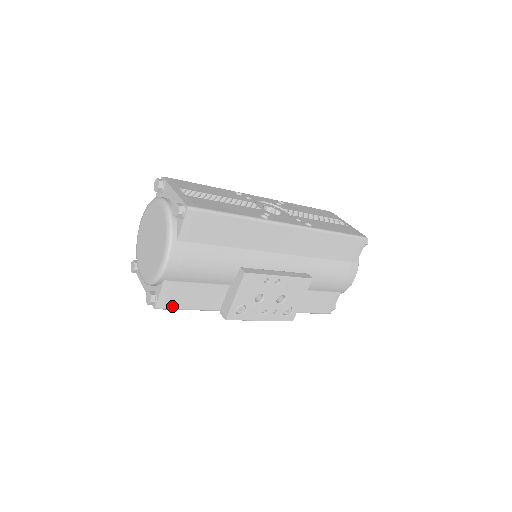
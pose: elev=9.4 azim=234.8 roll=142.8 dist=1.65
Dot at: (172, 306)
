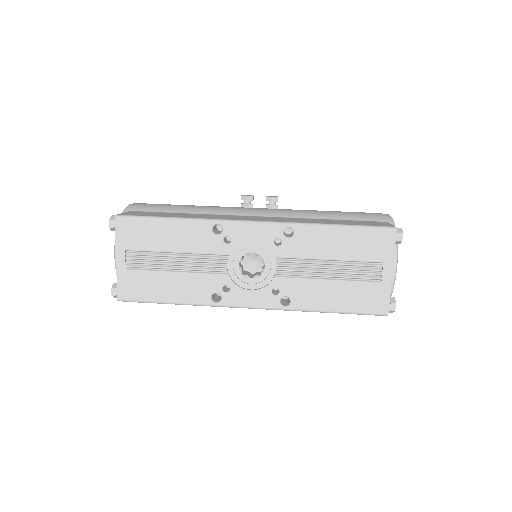
Dot at: occluded
